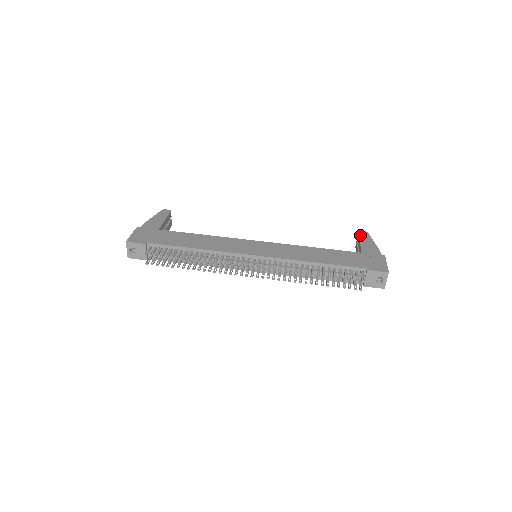
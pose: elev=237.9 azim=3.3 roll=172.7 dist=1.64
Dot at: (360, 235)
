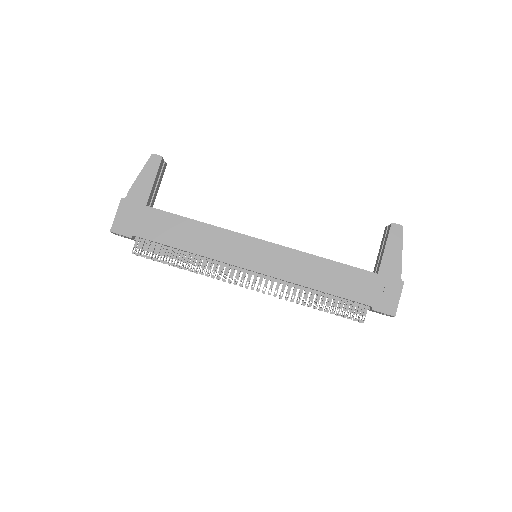
Dot at: (390, 234)
